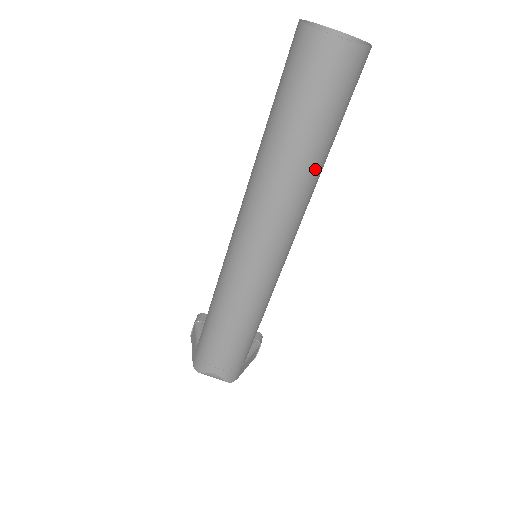
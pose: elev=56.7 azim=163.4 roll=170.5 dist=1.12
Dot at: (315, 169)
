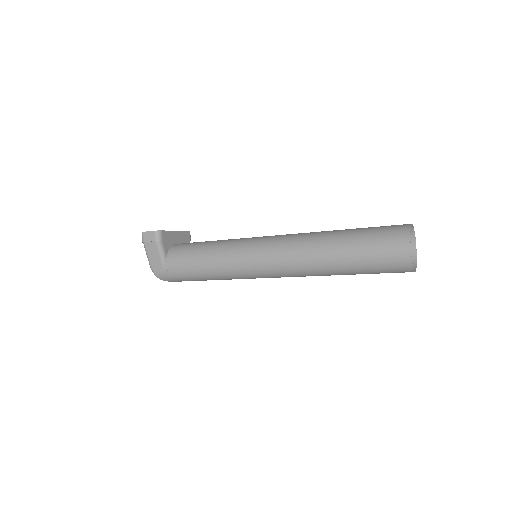
Dot at: occluded
